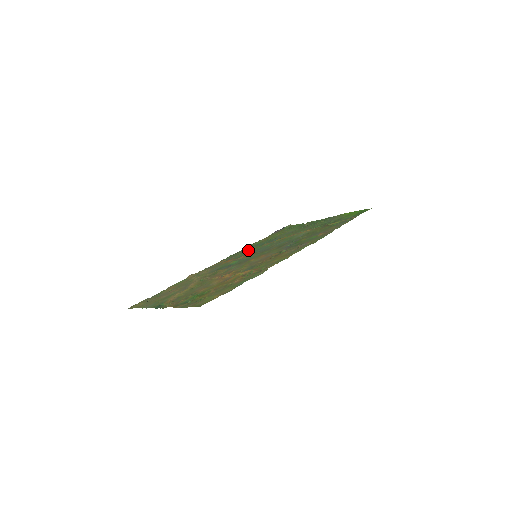
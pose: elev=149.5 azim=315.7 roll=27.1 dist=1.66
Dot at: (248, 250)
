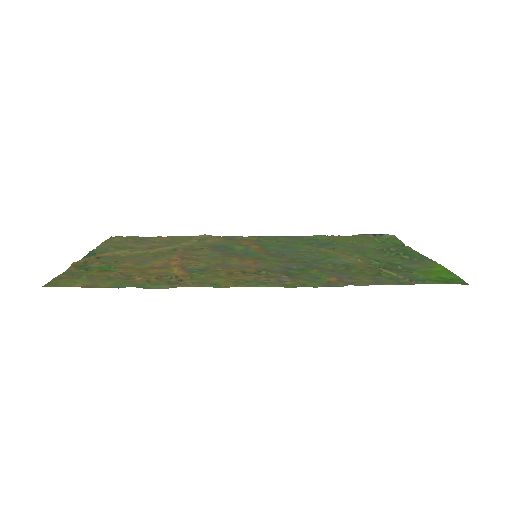
Dot at: (288, 241)
